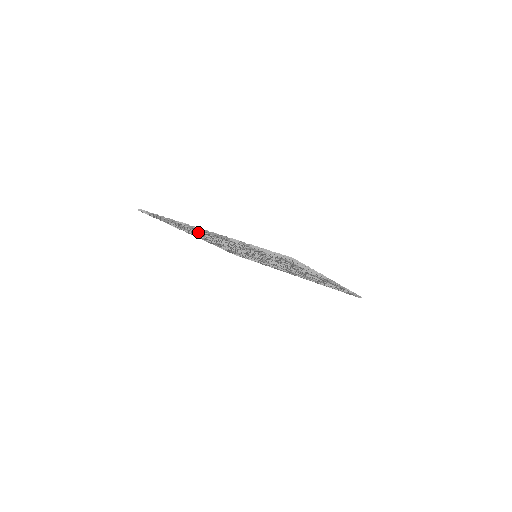
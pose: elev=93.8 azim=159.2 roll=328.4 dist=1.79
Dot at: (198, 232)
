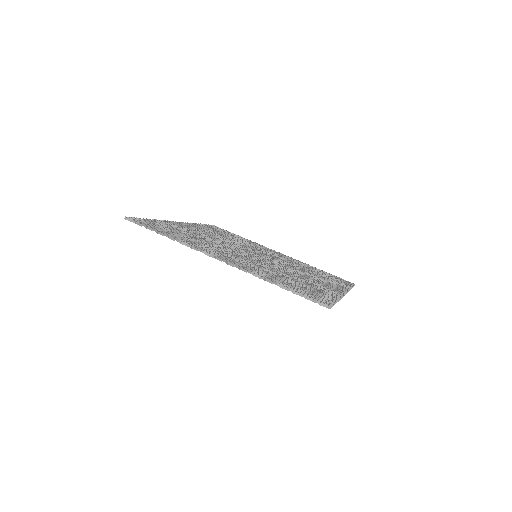
Dot at: occluded
